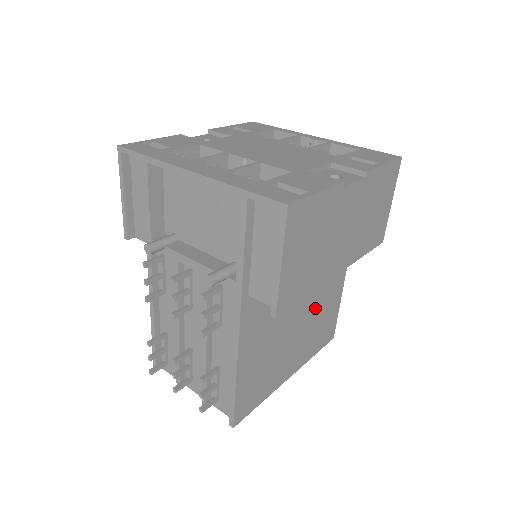
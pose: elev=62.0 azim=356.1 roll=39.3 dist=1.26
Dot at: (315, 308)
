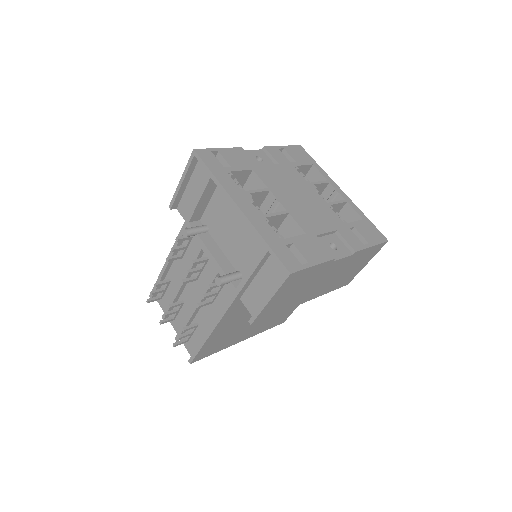
Dot at: occluded
